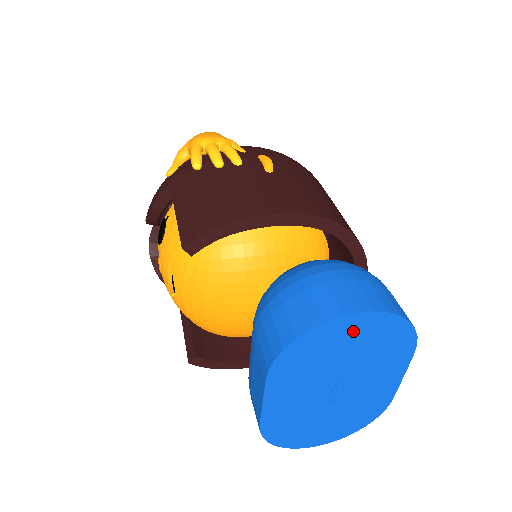
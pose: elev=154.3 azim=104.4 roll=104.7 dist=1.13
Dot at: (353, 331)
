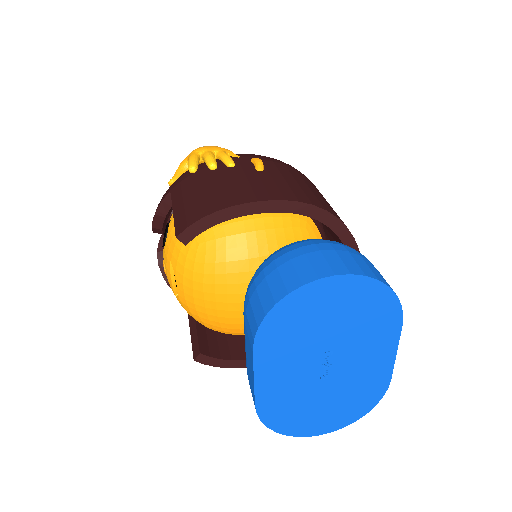
Dot at: (332, 296)
